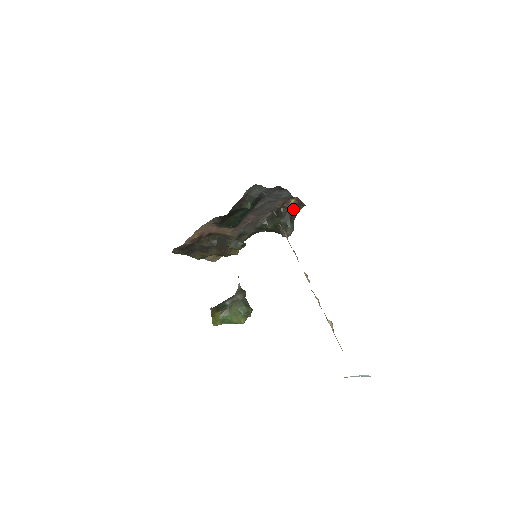
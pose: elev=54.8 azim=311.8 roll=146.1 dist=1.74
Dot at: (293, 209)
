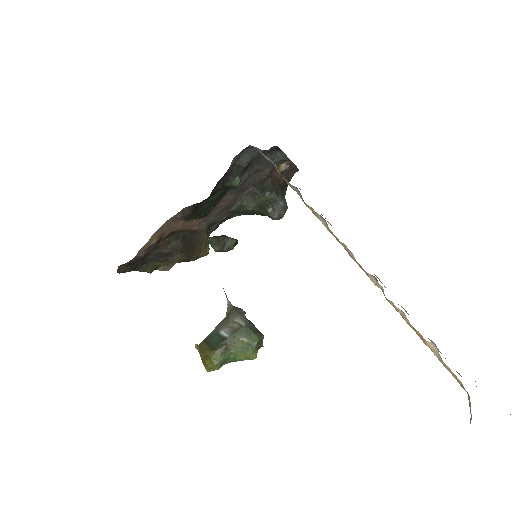
Dot at: occluded
